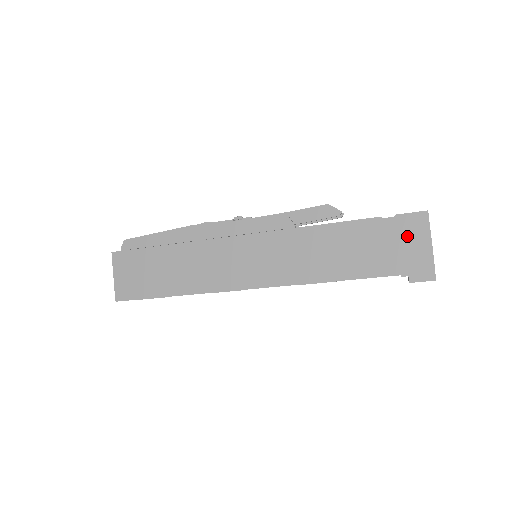
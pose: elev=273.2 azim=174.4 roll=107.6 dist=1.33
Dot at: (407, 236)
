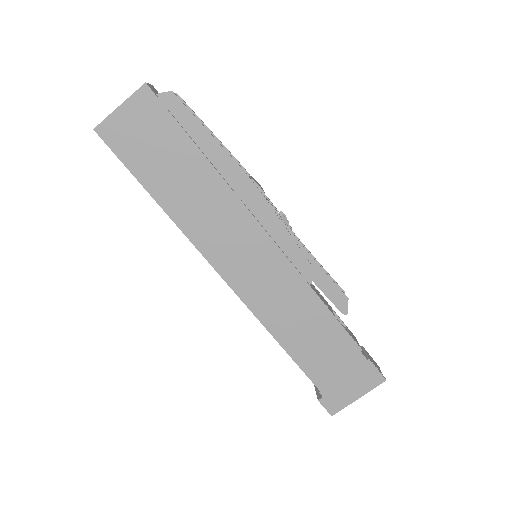
Dot at: (356, 378)
